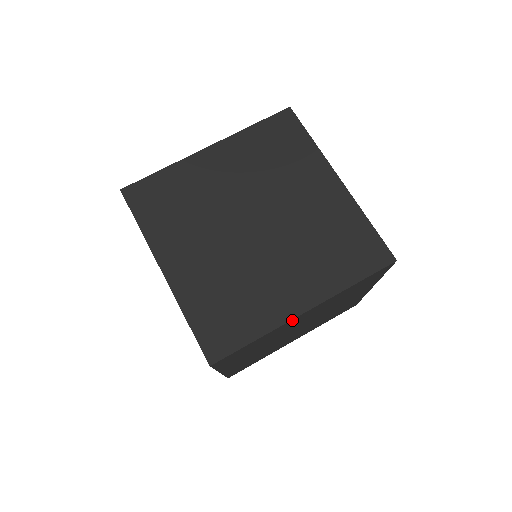
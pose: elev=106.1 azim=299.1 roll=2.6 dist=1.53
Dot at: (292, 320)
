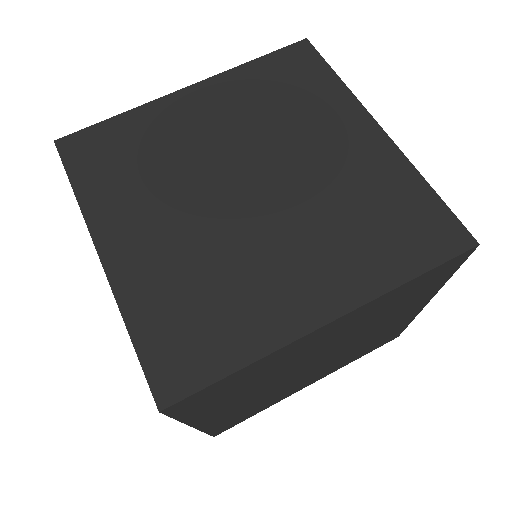
Dot at: (305, 337)
